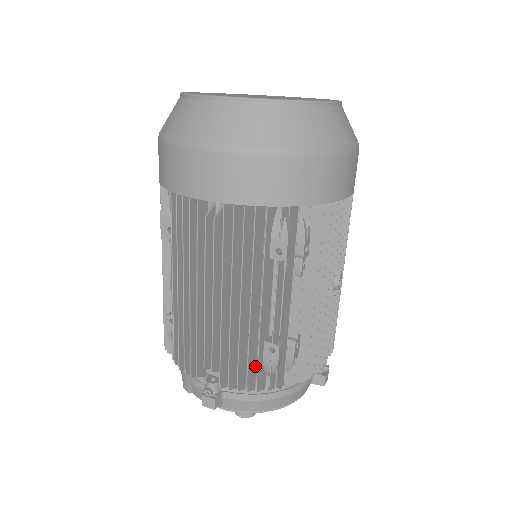
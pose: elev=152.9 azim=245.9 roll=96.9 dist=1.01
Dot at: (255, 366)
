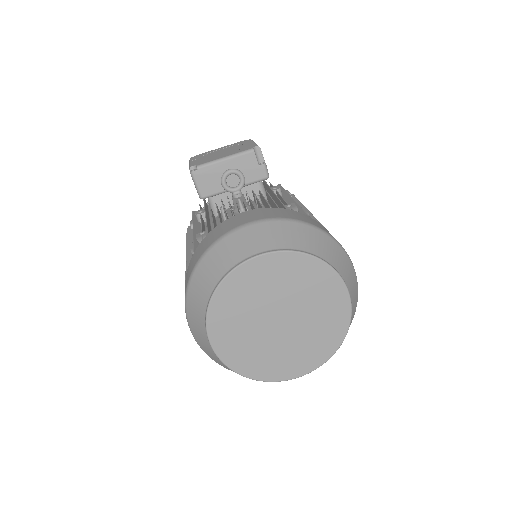
Dot at: occluded
